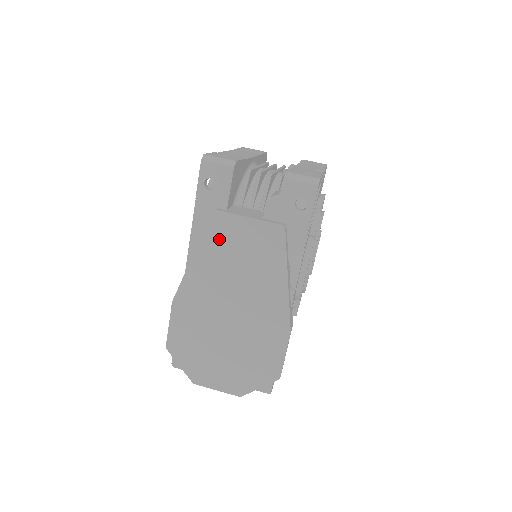
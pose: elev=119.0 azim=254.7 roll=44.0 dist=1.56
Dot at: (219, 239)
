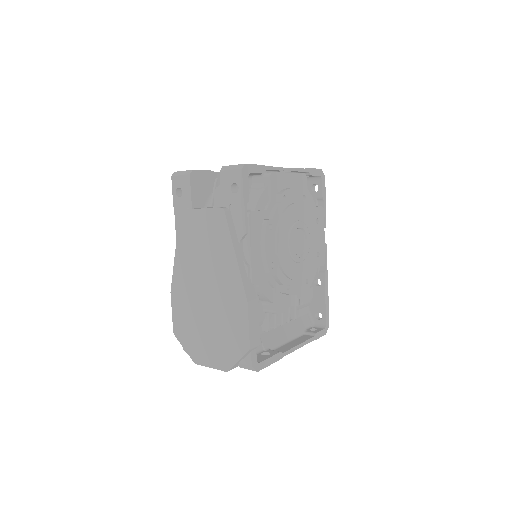
Dot at: (187, 232)
